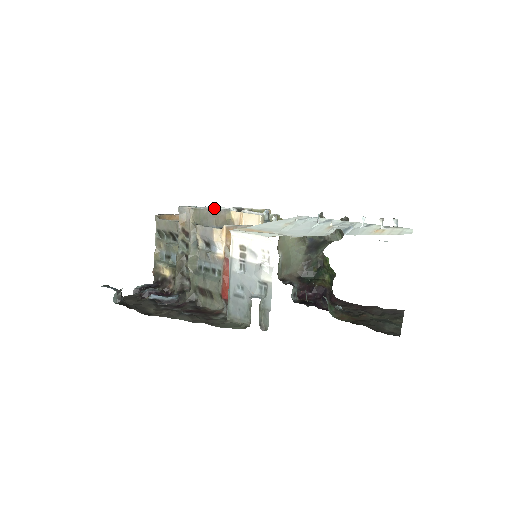
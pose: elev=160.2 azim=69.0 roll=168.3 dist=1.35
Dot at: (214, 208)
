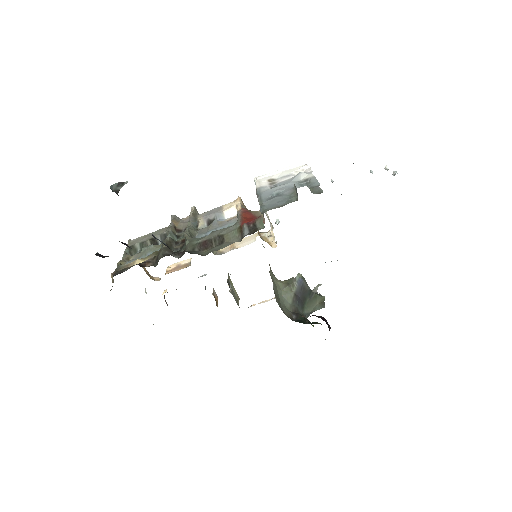
Dot at: occluded
